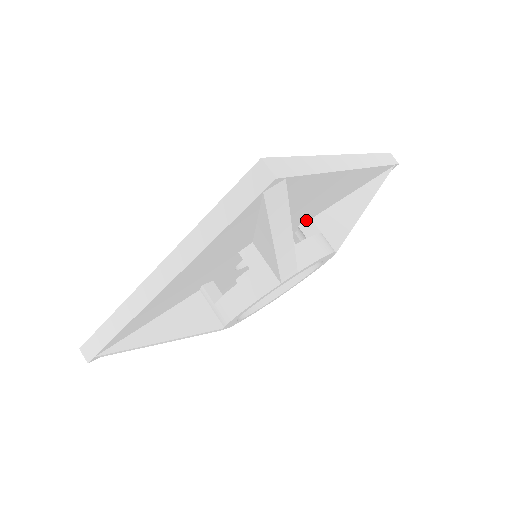
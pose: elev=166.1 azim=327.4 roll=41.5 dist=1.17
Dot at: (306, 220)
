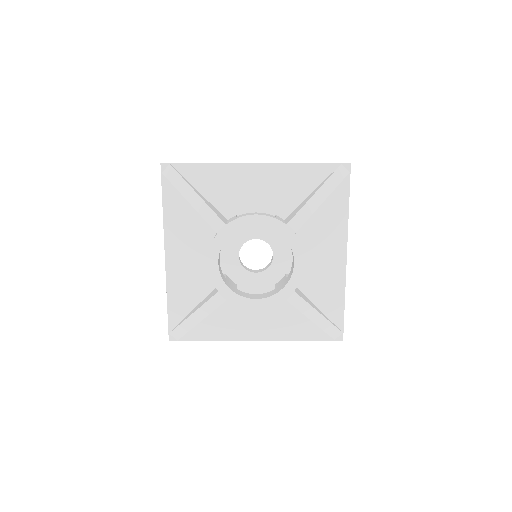
Dot at: occluded
